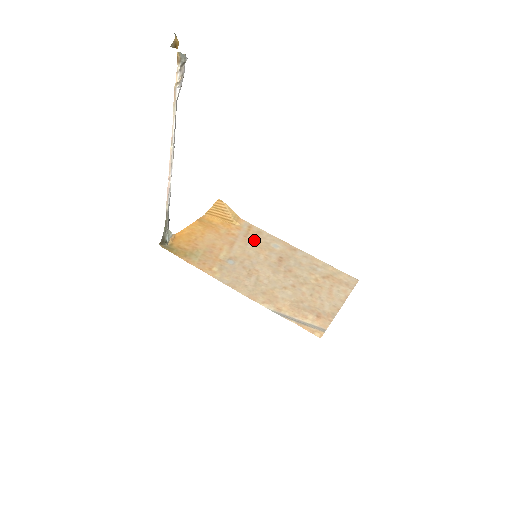
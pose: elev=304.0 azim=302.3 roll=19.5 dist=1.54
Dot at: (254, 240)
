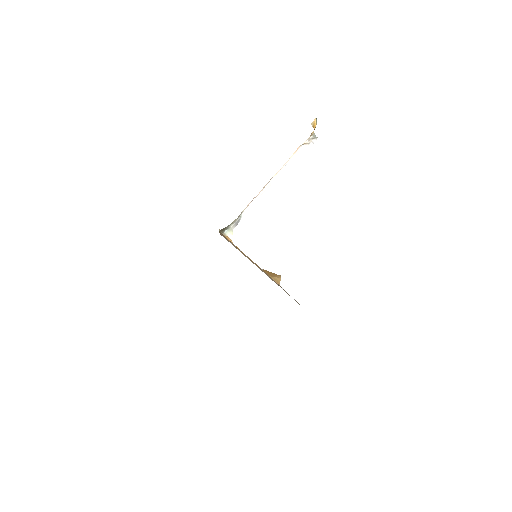
Dot at: occluded
